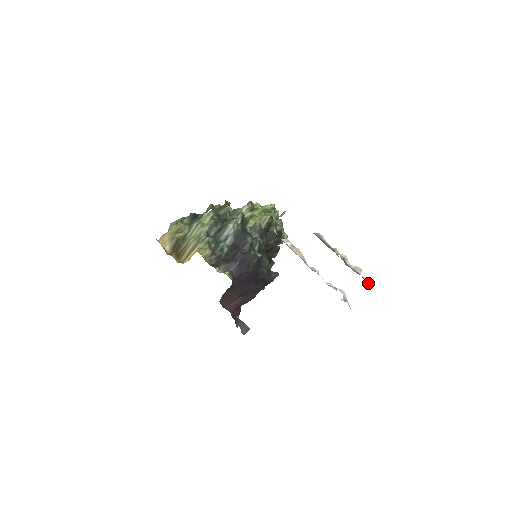
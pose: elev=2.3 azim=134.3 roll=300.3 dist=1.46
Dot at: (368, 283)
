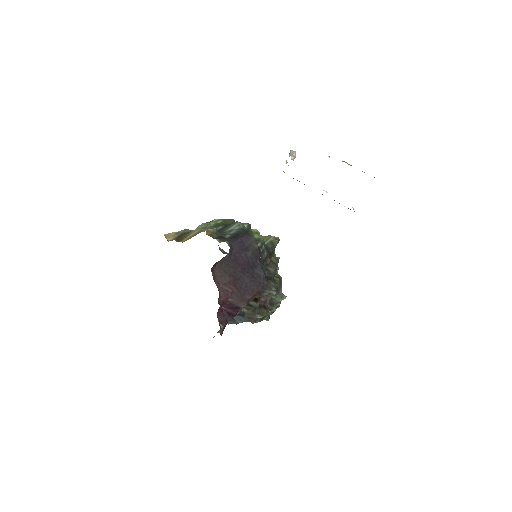
Dot at: occluded
